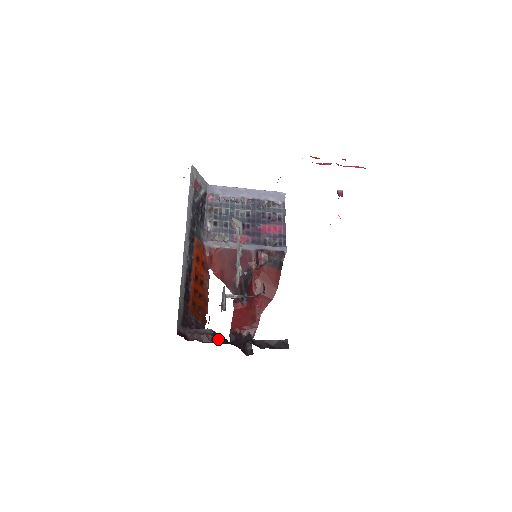
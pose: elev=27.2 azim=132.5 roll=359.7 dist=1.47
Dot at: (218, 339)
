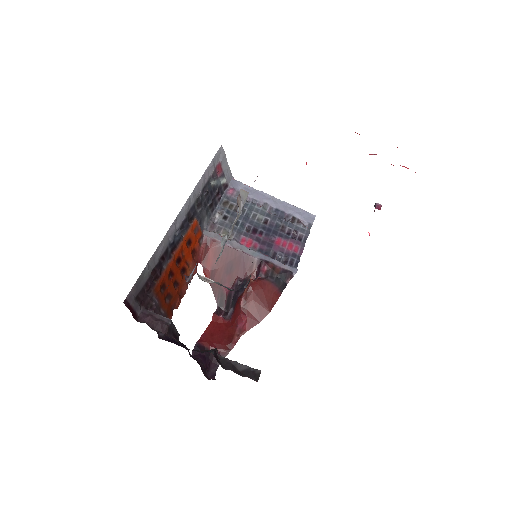
Dot at: (175, 336)
